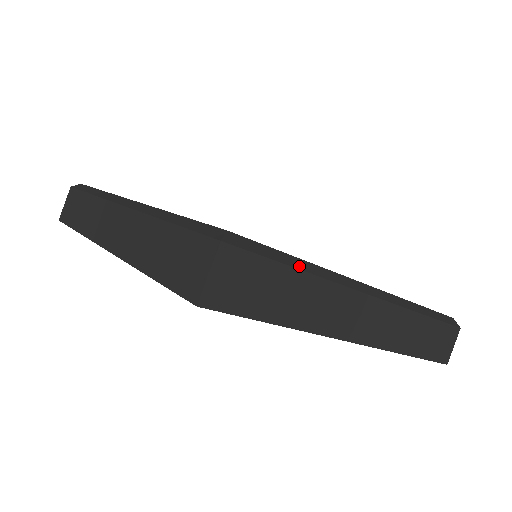
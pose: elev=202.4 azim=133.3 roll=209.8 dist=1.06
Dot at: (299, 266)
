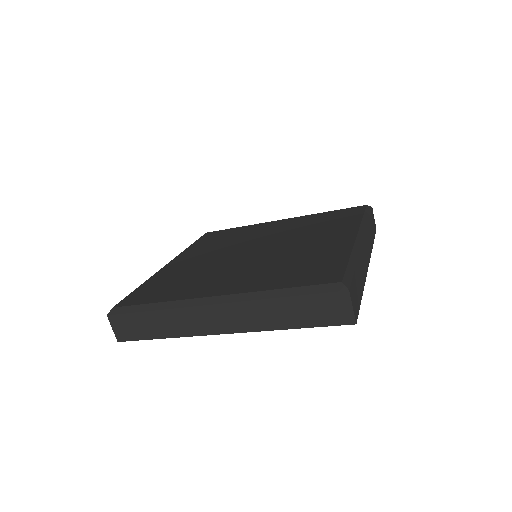
Dot at: (354, 263)
